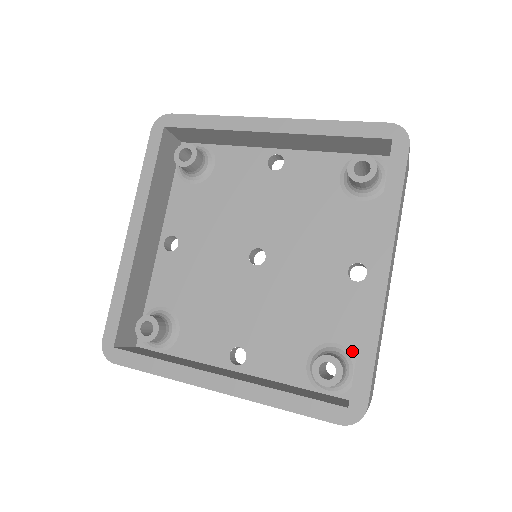
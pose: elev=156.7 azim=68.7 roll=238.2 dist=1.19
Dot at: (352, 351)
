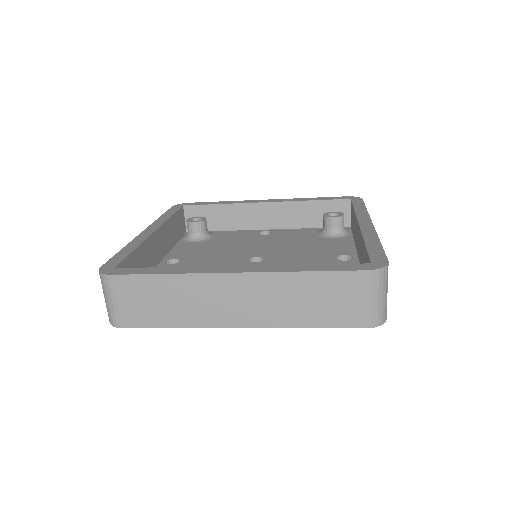
Dot at: occluded
